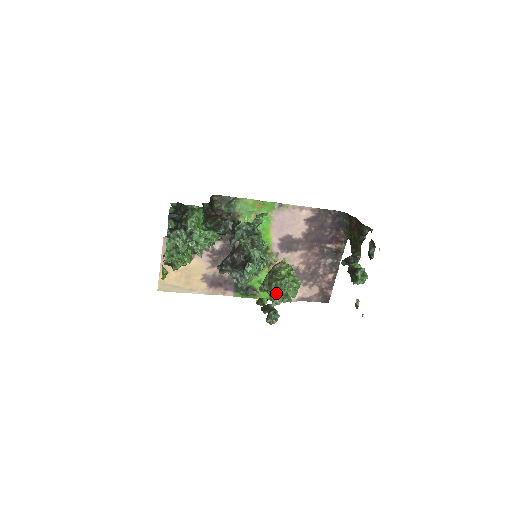
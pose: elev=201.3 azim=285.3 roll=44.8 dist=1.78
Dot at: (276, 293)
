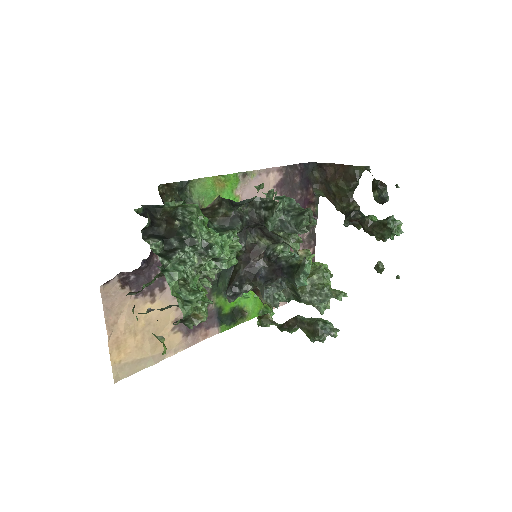
Dot at: (323, 293)
